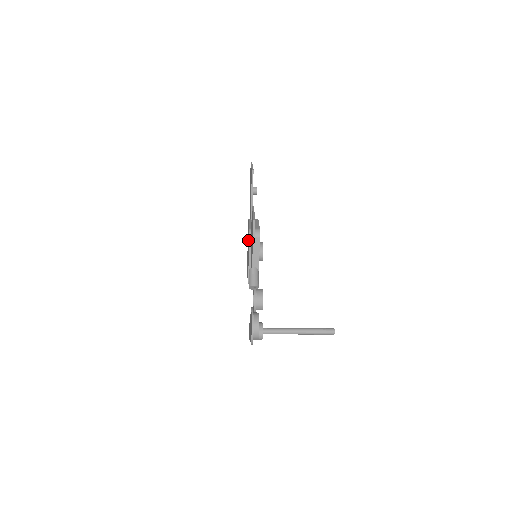
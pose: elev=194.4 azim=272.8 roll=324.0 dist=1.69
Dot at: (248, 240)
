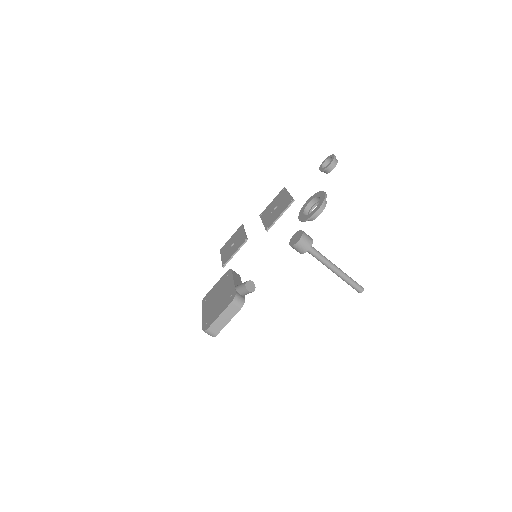
Dot at: (219, 289)
